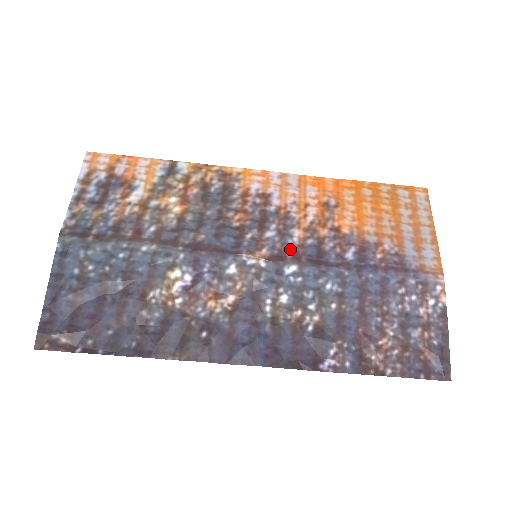
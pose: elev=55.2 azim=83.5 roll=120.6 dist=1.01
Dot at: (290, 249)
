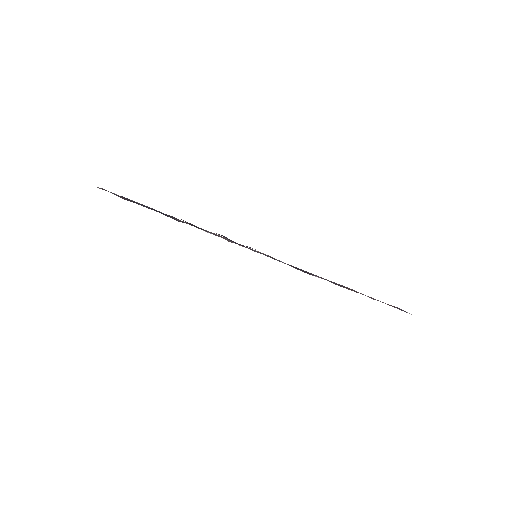
Dot at: occluded
